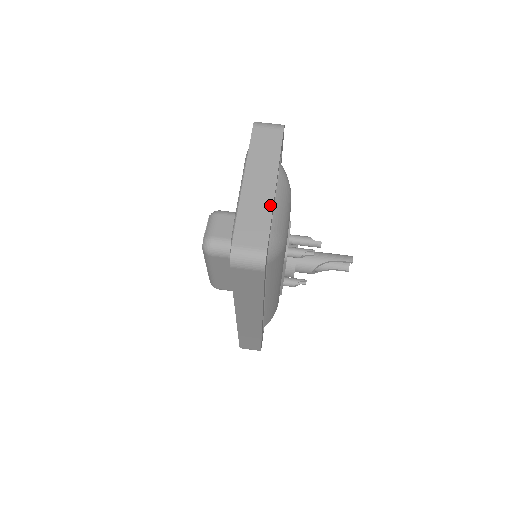
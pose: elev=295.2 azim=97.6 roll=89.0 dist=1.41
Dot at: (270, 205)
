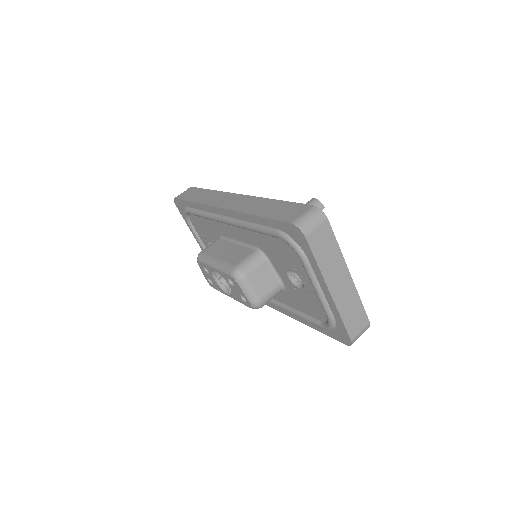
Dot at: (355, 293)
